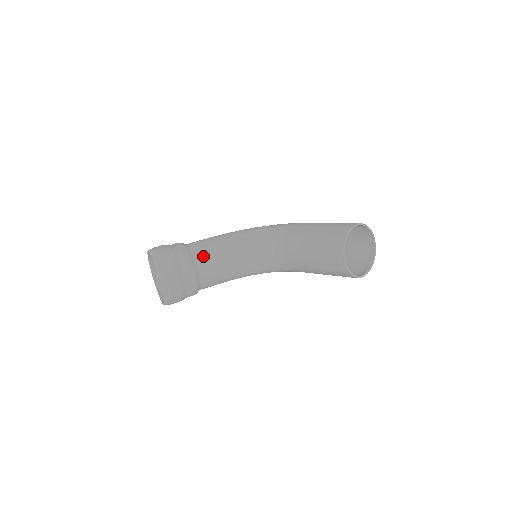
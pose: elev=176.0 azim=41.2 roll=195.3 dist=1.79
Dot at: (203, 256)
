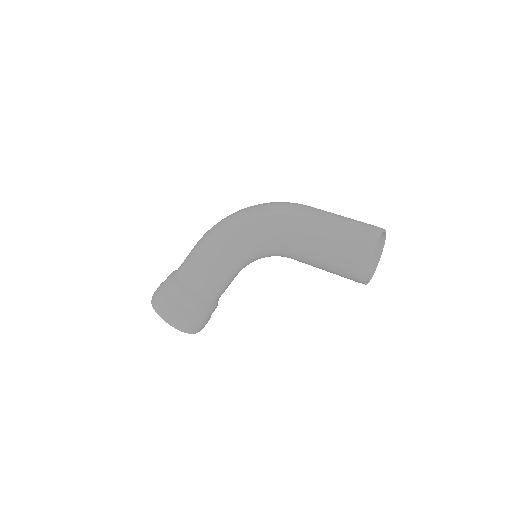
Dot at: (211, 292)
